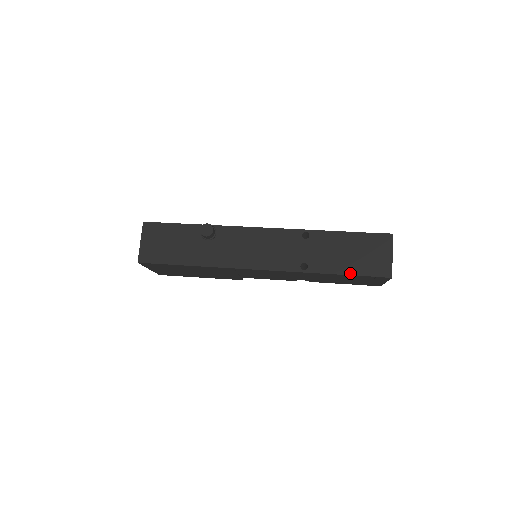
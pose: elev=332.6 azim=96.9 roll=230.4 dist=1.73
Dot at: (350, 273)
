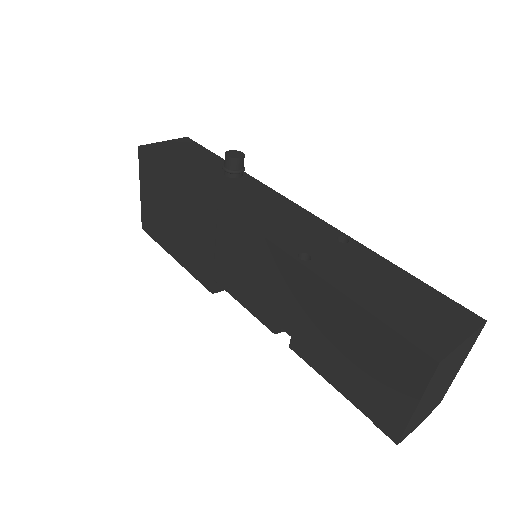
Dot at: (367, 306)
